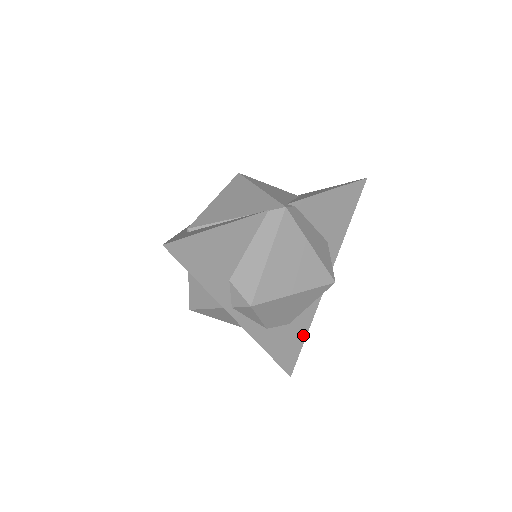
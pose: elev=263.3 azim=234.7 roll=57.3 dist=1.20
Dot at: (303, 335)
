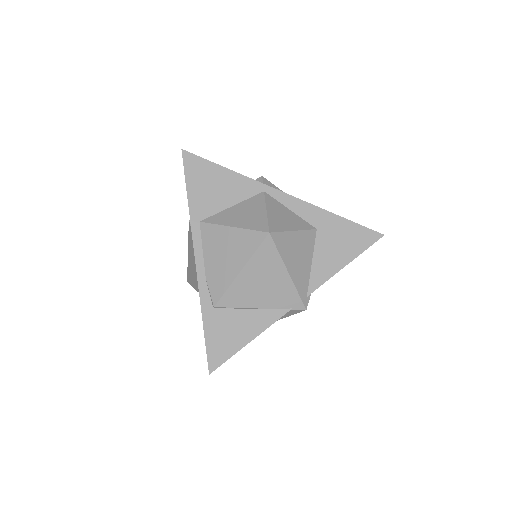
Dot at: occluded
